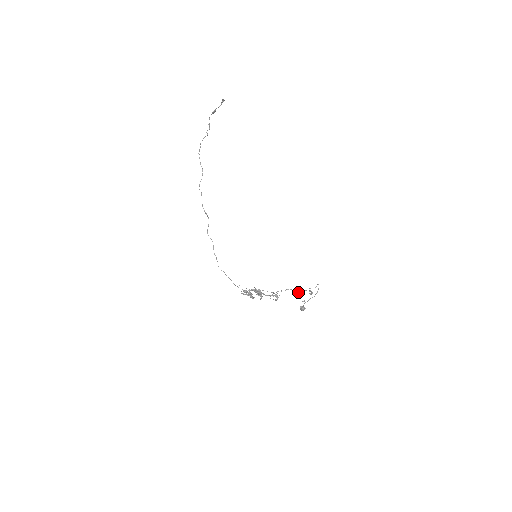
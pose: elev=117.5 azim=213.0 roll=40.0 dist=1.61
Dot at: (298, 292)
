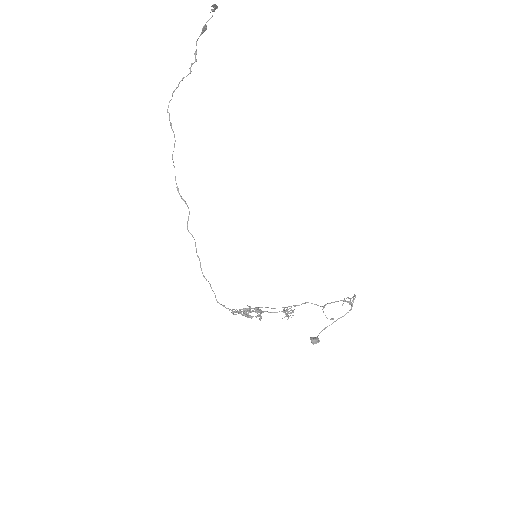
Dot at: occluded
